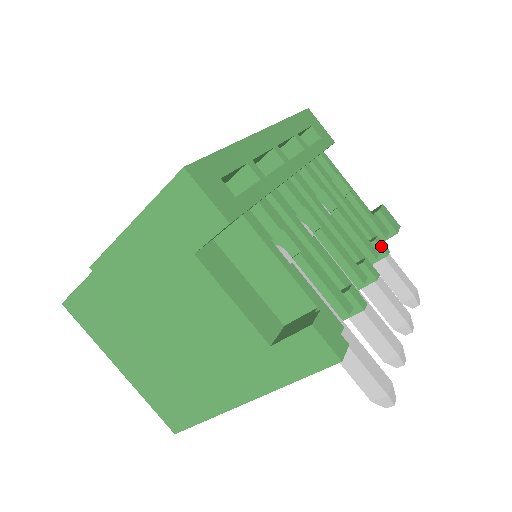
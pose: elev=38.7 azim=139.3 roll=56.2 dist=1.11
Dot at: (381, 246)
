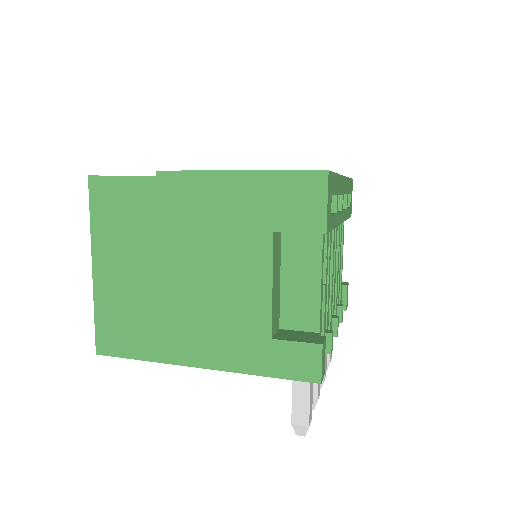
Dot at: (342, 313)
